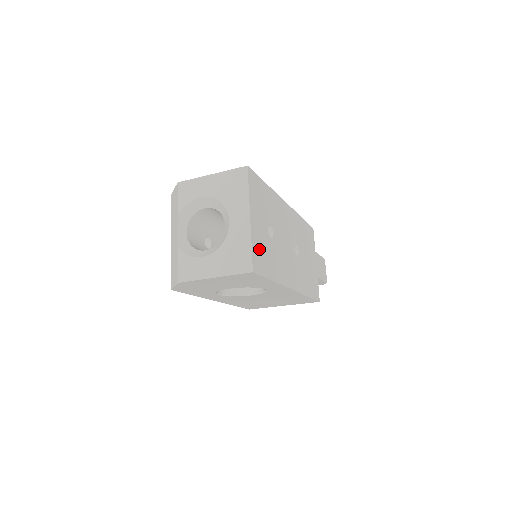
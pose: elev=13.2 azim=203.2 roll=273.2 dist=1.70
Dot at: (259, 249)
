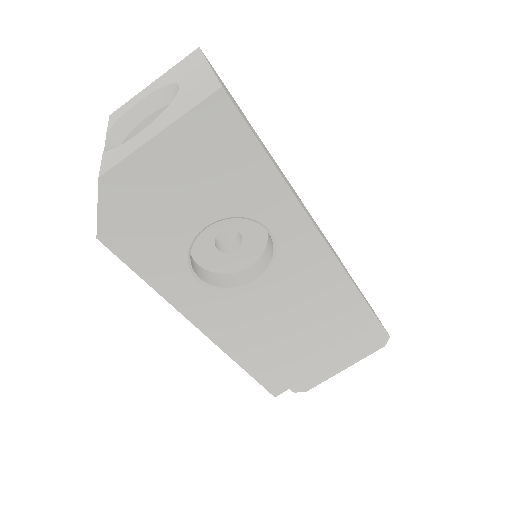
Dot at: occluded
